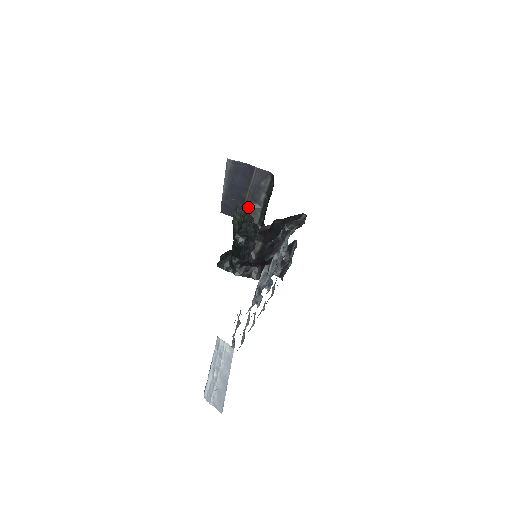
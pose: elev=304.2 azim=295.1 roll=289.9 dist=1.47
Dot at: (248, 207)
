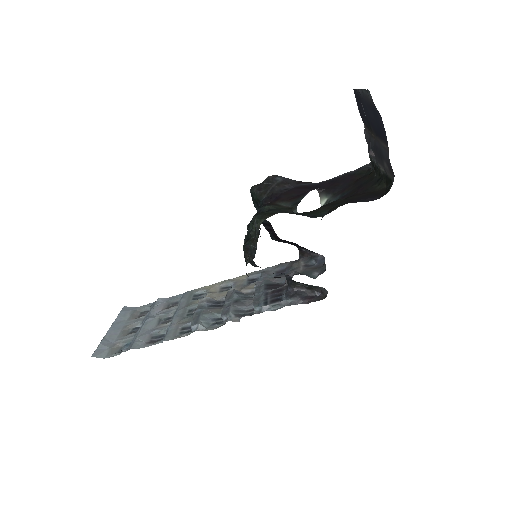
Dot at: (369, 141)
